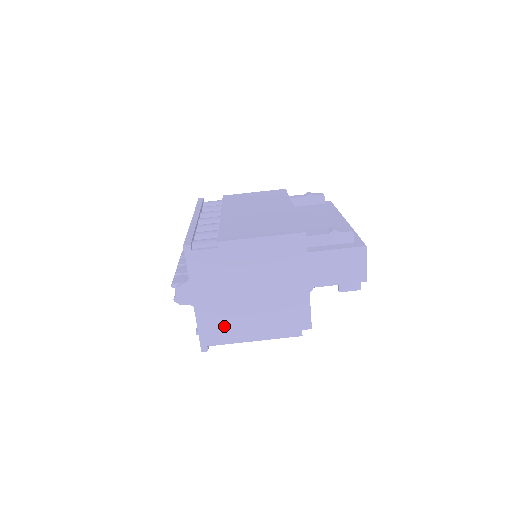
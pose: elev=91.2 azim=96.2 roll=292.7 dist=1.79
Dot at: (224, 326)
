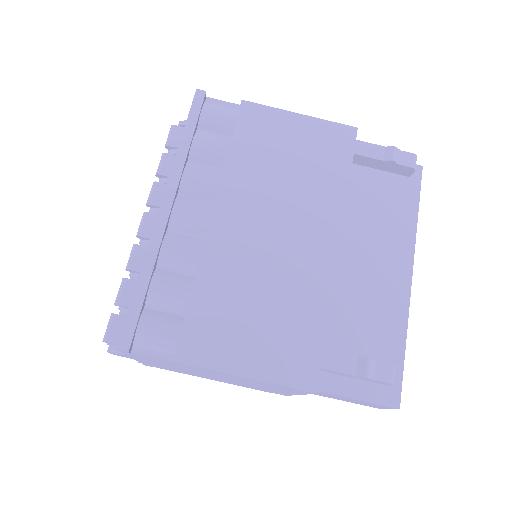
Dot at: (175, 370)
